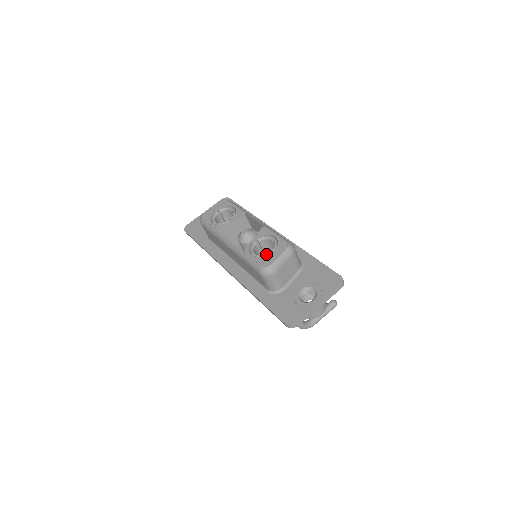
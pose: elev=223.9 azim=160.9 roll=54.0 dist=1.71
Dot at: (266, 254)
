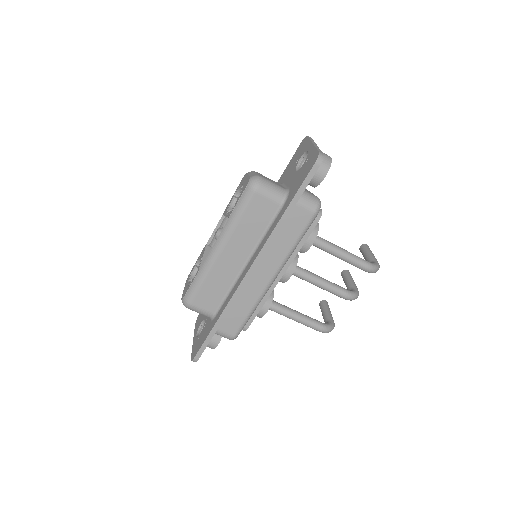
Dot at: (241, 190)
